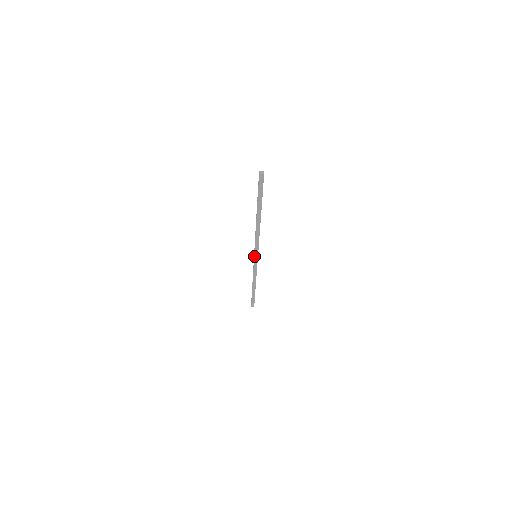
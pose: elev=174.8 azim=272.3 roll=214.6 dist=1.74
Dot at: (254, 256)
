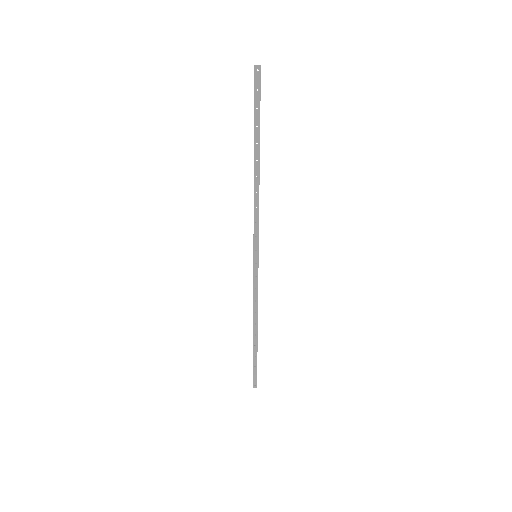
Dot at: (253, 254)
